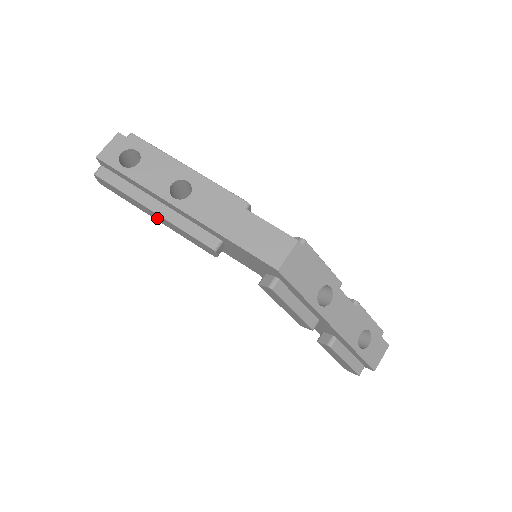
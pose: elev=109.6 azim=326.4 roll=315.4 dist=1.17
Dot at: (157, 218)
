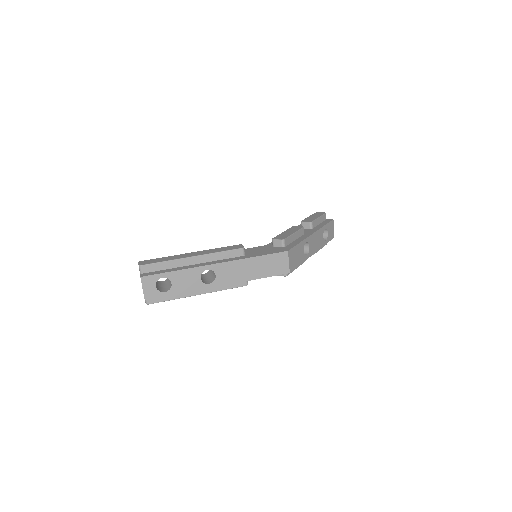
Dot at: occluded
